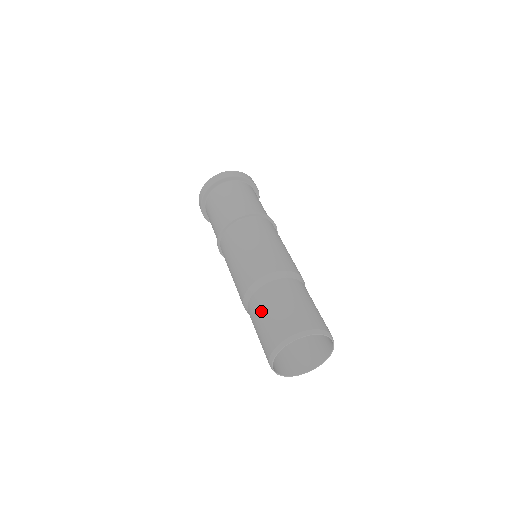
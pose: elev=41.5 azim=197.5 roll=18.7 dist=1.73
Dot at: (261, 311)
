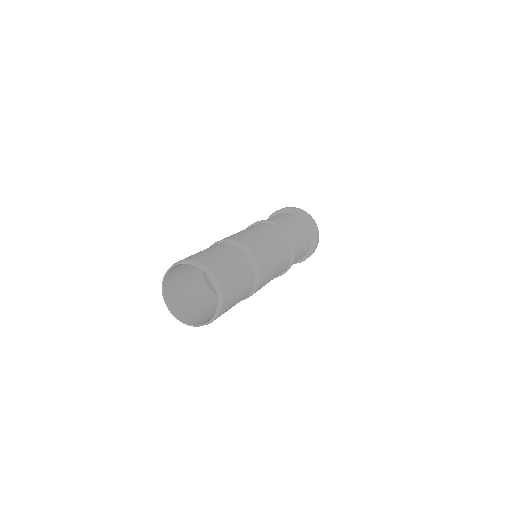
Dot at: (209, 248)
